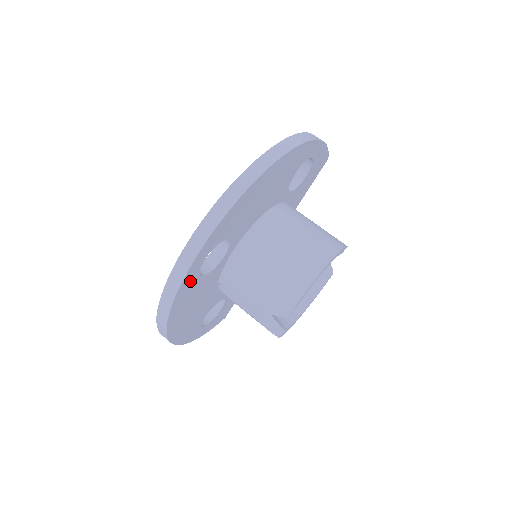
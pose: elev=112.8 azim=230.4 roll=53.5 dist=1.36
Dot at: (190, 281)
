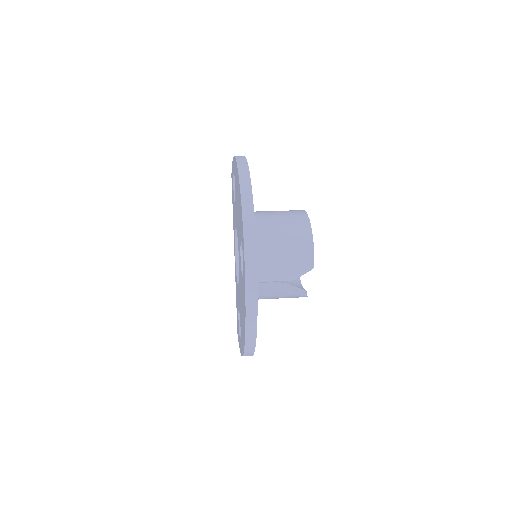
Dot at: occluded
